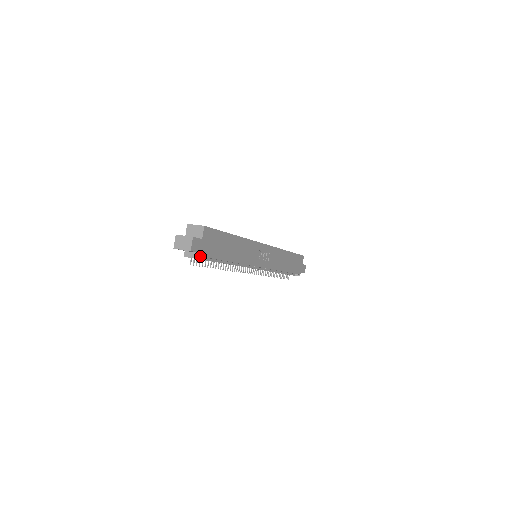
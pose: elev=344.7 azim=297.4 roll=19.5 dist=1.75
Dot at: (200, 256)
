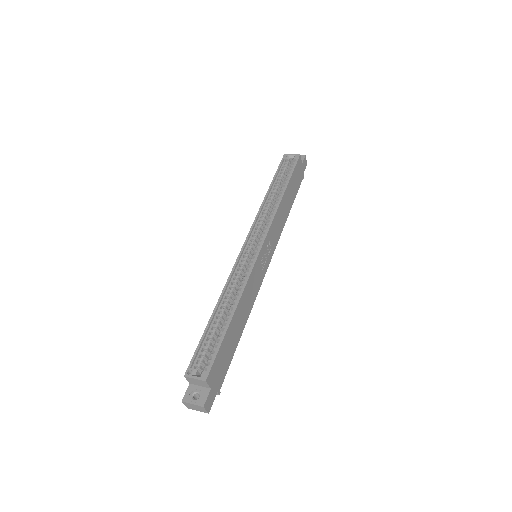
Dot at: (217, 394)
